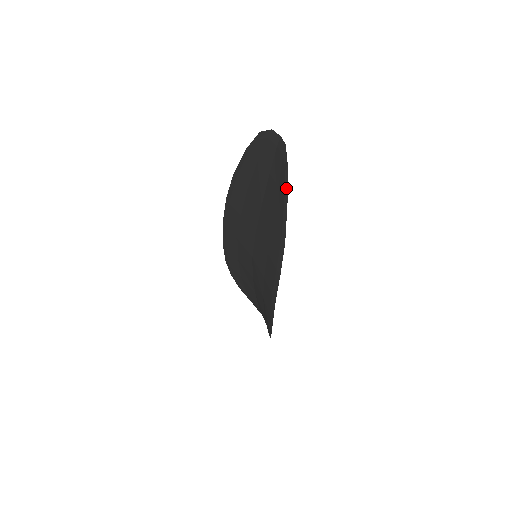
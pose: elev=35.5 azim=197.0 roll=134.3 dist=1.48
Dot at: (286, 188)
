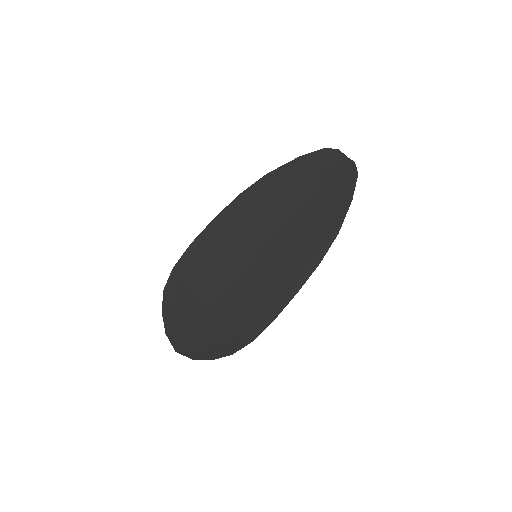
Dot at: (353, 191)
